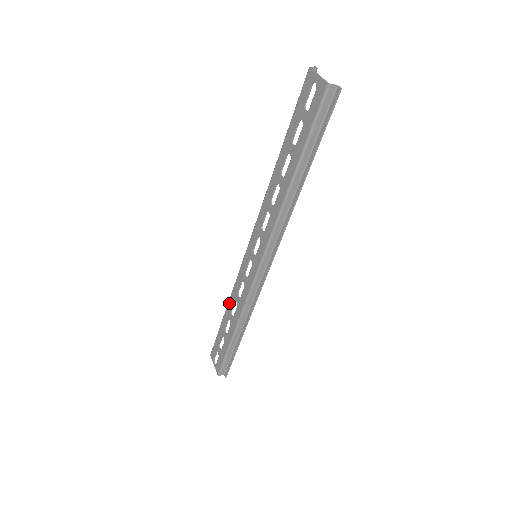
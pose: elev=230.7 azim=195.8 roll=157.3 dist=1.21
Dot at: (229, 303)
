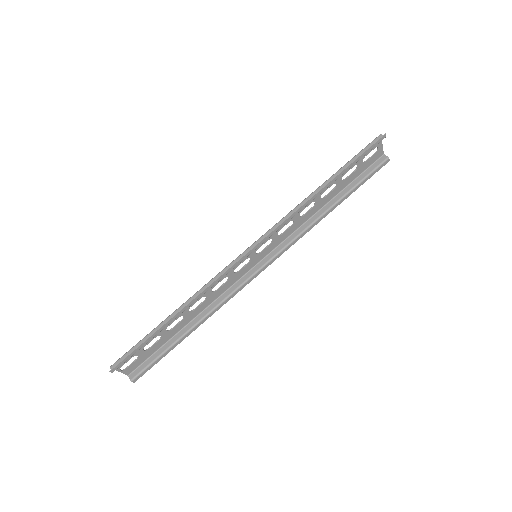
Dot at: (199, 310)
